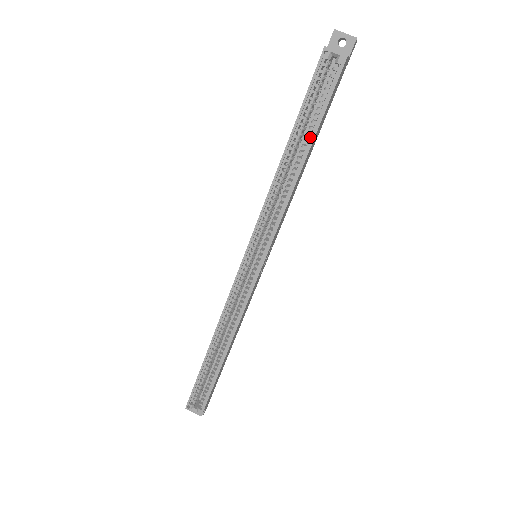
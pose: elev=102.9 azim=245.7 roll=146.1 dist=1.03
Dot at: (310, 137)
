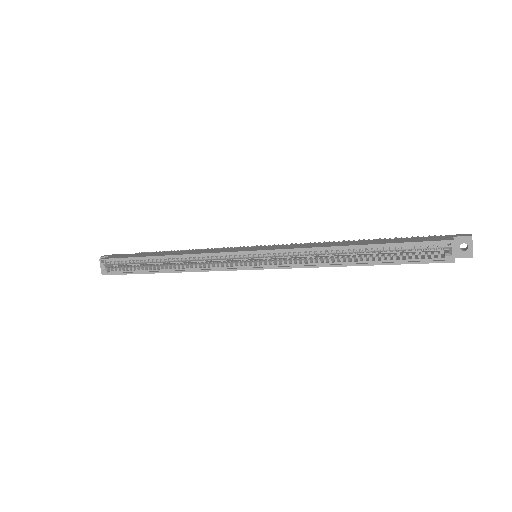
Dot at: (375, 261)
